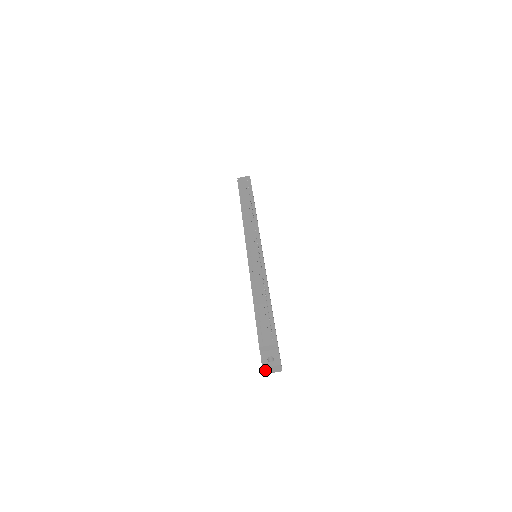
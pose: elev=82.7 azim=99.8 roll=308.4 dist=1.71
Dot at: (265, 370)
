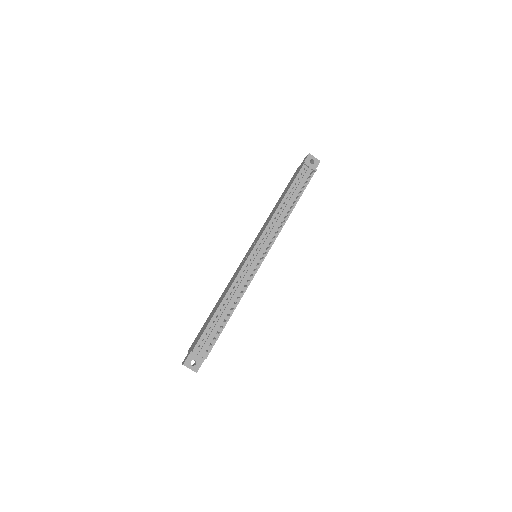
Dot at: (184, 365)
